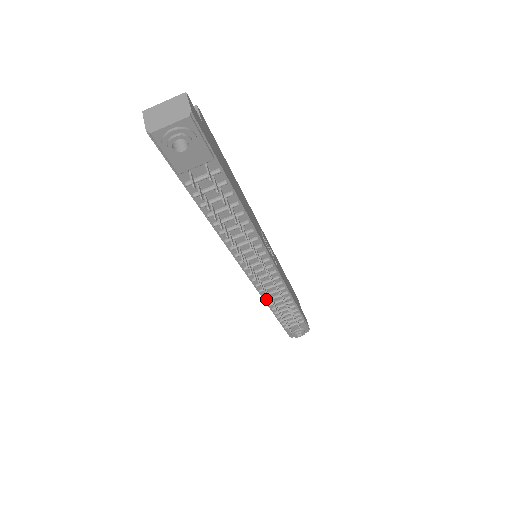
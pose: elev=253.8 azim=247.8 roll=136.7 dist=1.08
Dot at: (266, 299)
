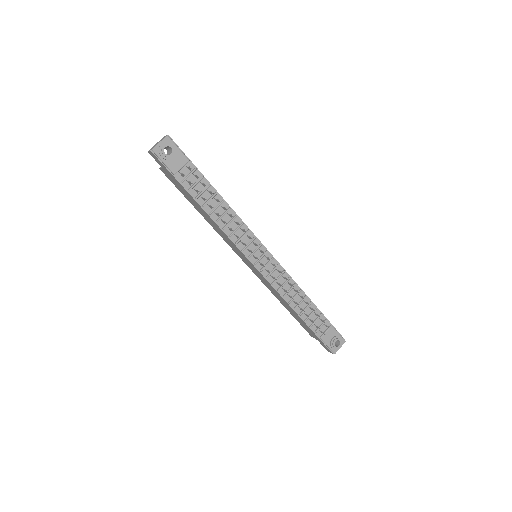
Dot at: (283, 295)
